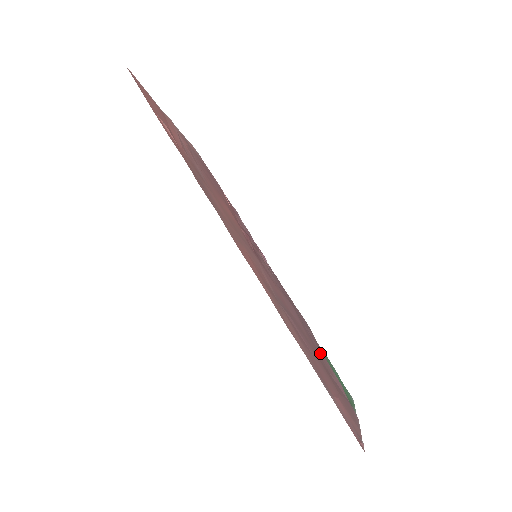
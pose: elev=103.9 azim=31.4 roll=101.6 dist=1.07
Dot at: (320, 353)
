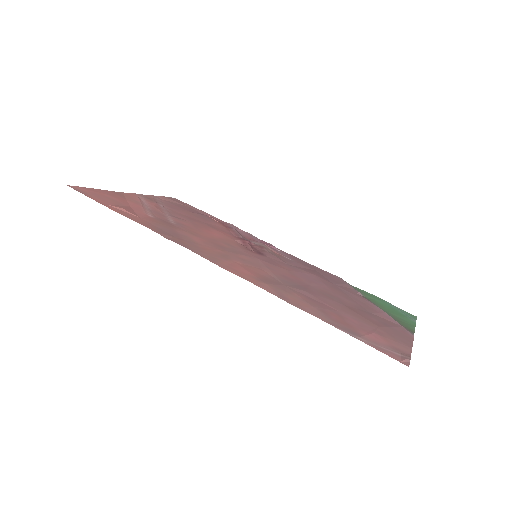
Dot at: (357, 299)
